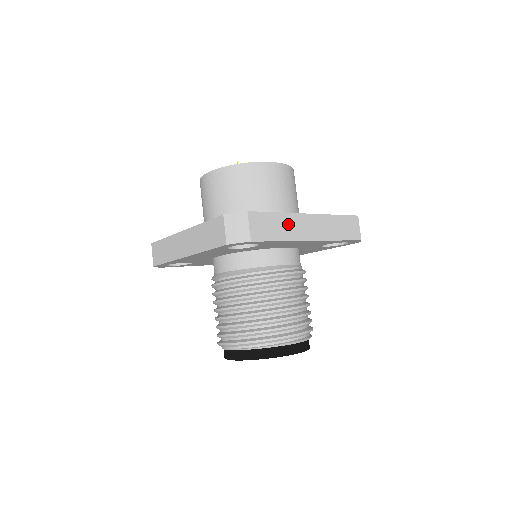
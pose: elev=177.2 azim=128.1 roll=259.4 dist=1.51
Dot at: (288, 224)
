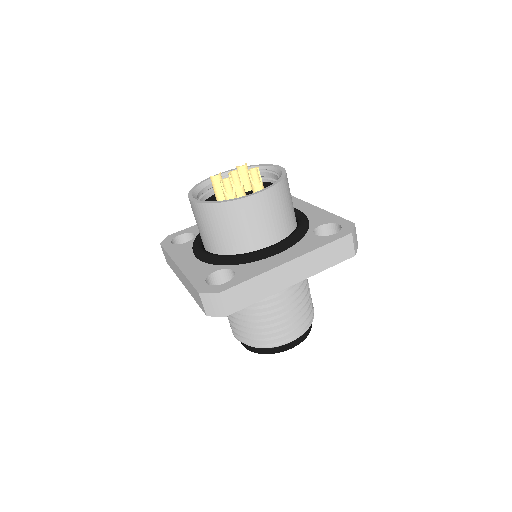
Dot at: (265, 282)
